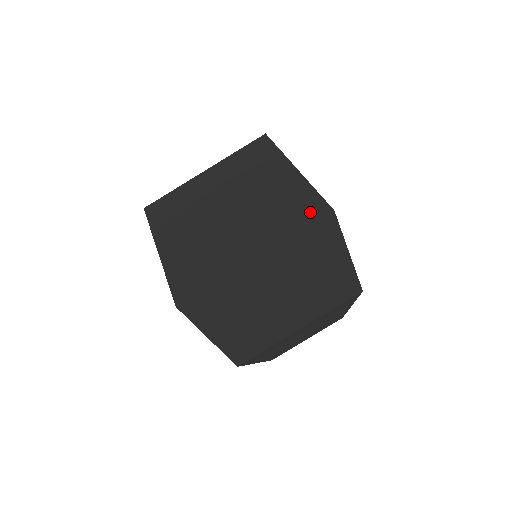
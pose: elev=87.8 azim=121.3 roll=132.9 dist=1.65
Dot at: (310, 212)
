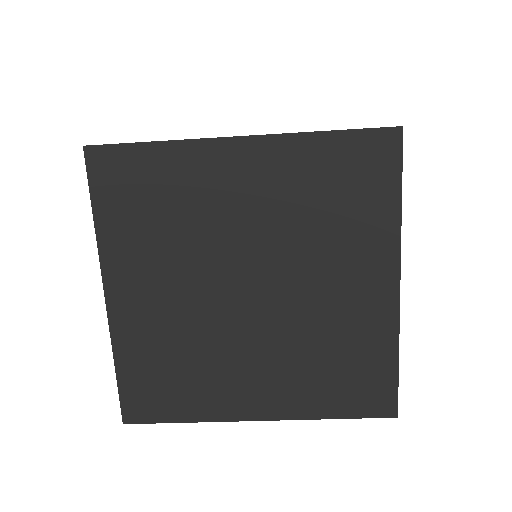
Dot at: (367, 397)
